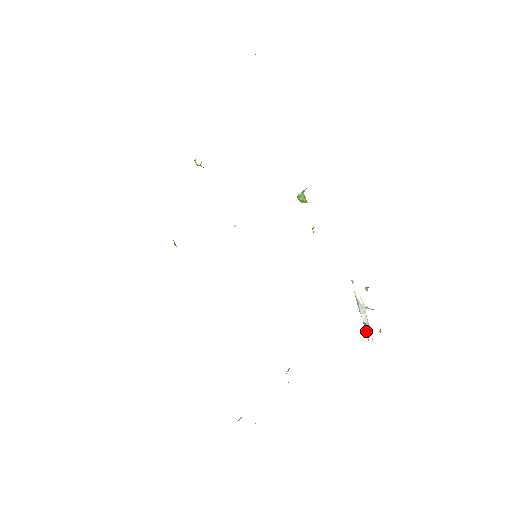
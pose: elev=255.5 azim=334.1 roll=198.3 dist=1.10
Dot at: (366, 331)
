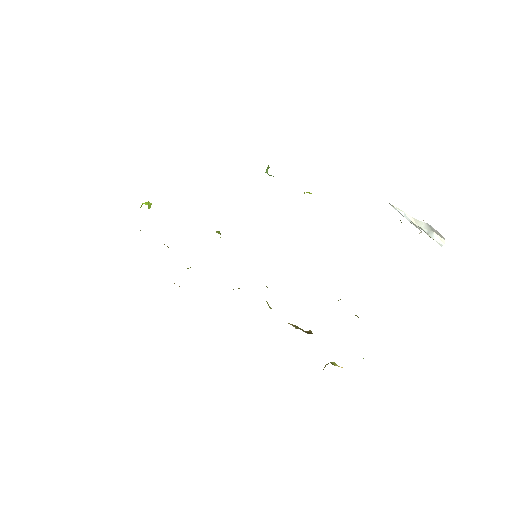
Dot at: occluded
